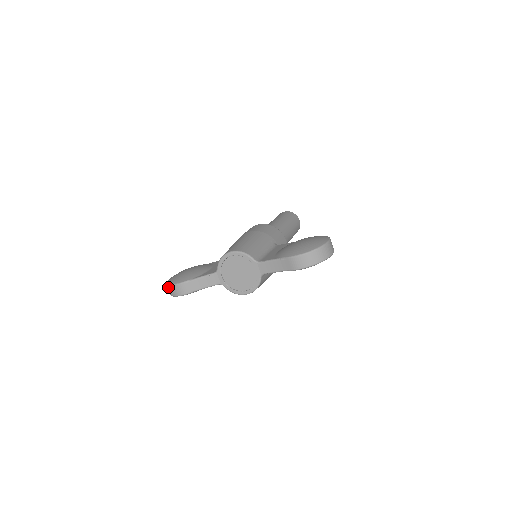
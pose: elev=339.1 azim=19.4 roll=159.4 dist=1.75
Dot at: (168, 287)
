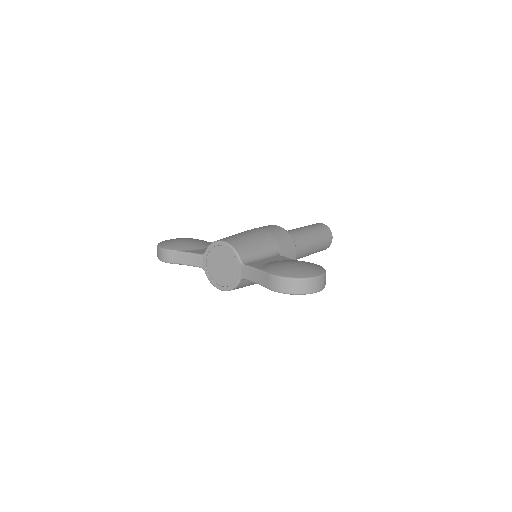
Dot at: (157, 248)
